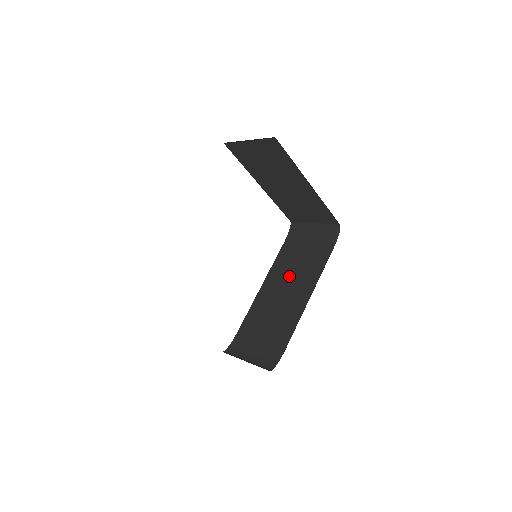
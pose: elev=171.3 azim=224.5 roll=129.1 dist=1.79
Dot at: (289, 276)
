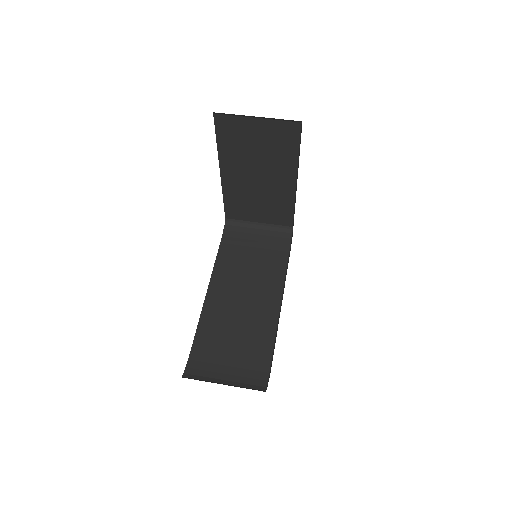
Dot at: (243, 281)
